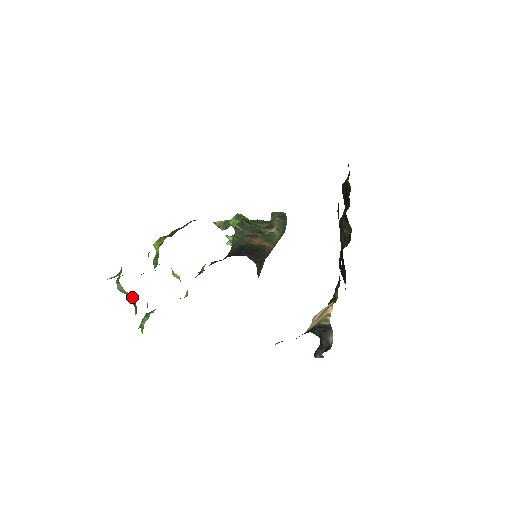
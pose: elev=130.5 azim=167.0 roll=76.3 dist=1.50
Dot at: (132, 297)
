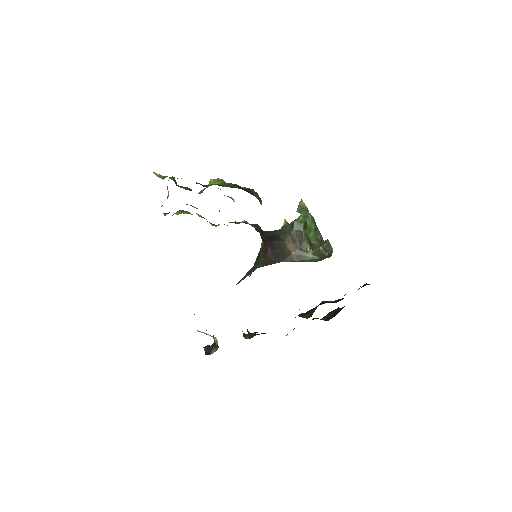
Dot at: (168, 196)
